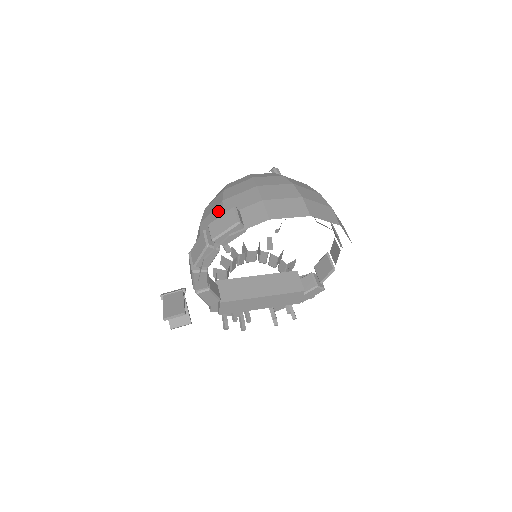
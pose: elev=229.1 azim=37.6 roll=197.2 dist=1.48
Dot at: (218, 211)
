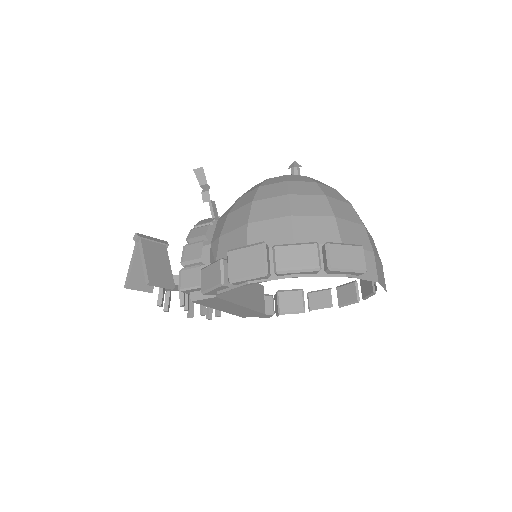
Dot at: (329, 227)
